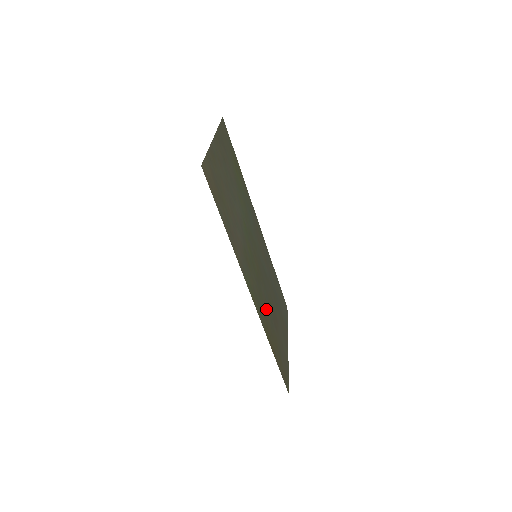
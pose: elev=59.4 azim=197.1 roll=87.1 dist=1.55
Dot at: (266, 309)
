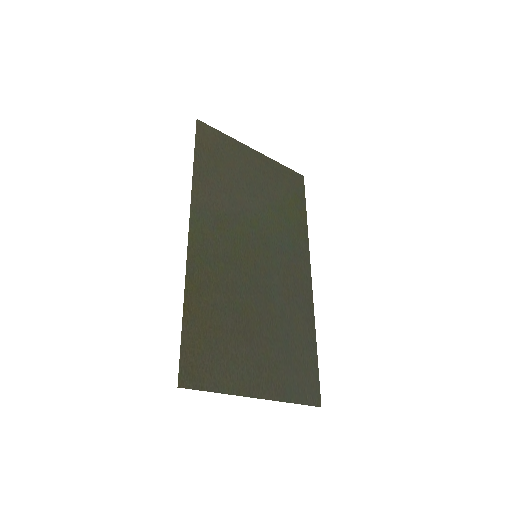
Dot at: (222, 287)
